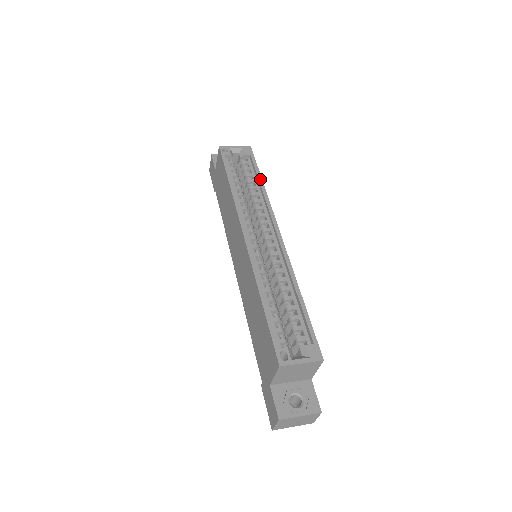
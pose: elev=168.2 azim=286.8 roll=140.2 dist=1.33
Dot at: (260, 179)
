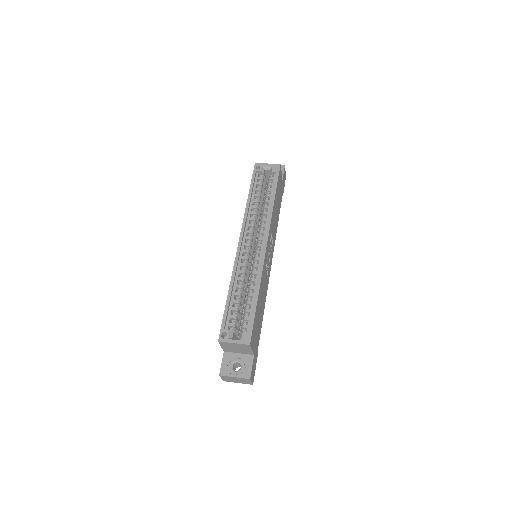
Dot at: (274, 195)
